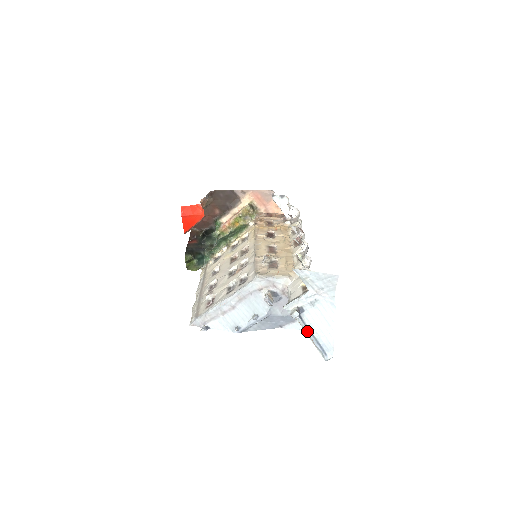
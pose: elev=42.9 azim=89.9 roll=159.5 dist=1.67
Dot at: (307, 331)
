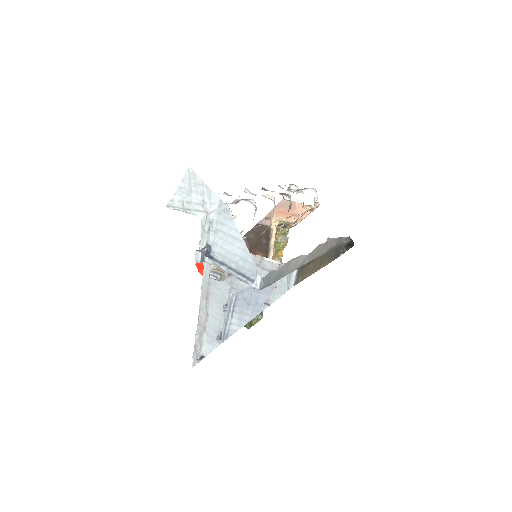
Dot at: (222, 268)
